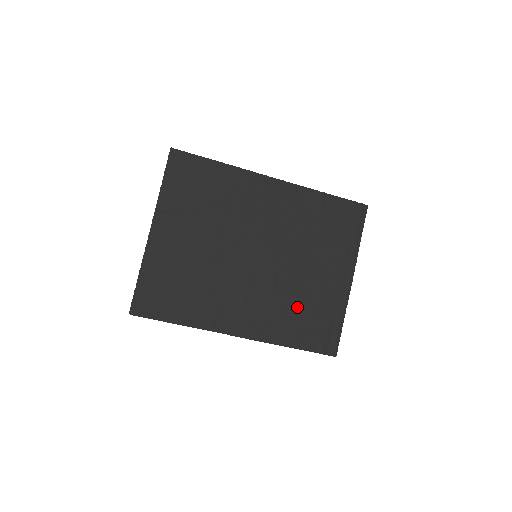
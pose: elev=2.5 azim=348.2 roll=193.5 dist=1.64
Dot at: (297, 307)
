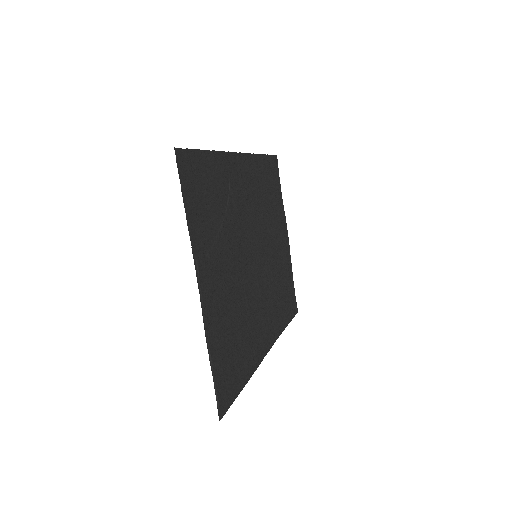
Dot at: (280, 287)
